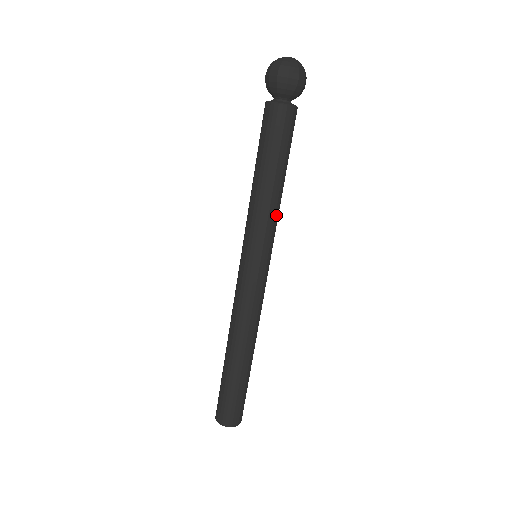
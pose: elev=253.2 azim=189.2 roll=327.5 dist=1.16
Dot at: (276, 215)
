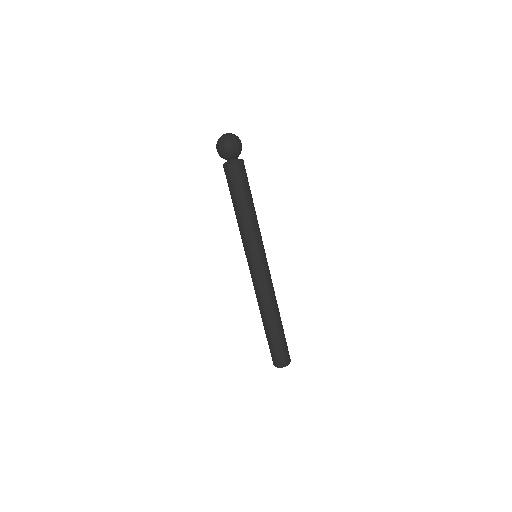
Dot at: (258, 227)
